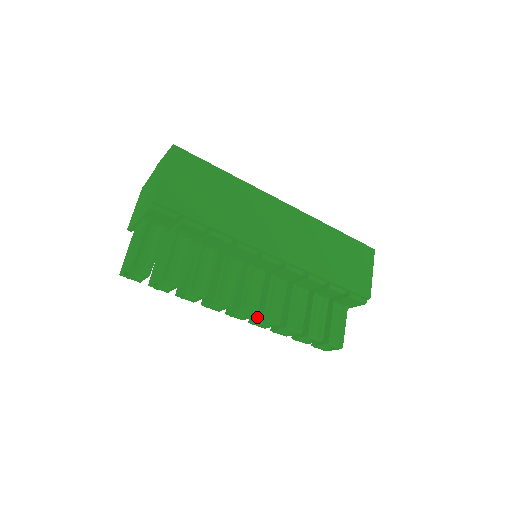
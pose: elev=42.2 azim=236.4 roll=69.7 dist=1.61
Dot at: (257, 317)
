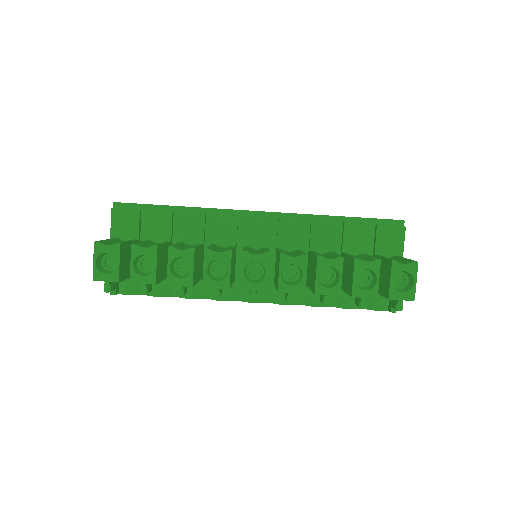
Dot at: (278, 269)
